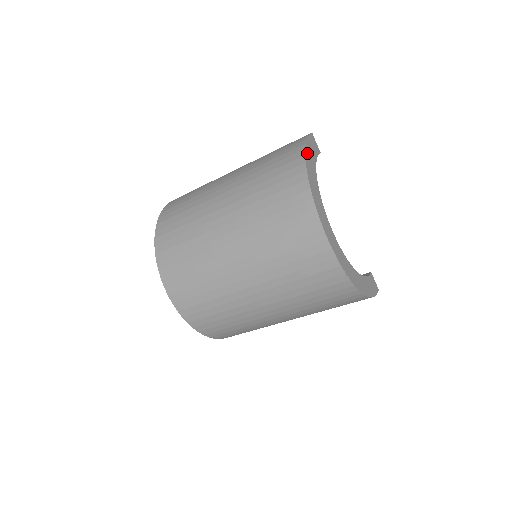
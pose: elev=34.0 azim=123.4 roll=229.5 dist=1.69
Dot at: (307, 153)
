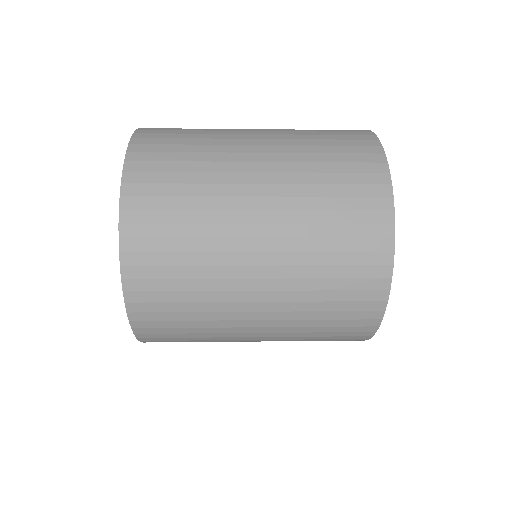
Dot at: occluded
